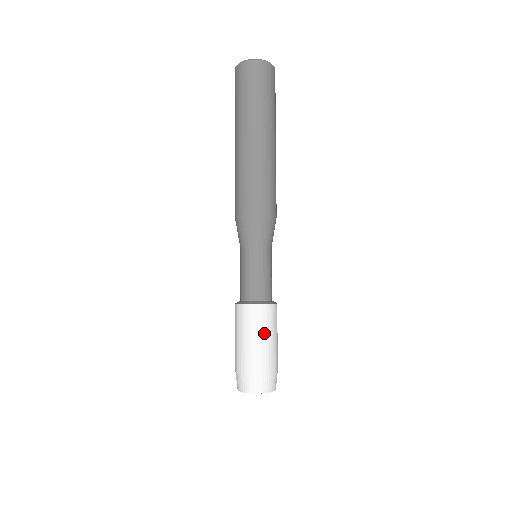
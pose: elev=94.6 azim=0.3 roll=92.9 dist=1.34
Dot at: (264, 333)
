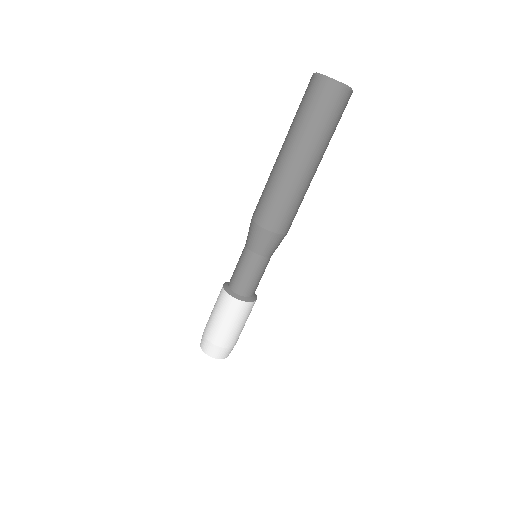
Dot at: (235, 321)
